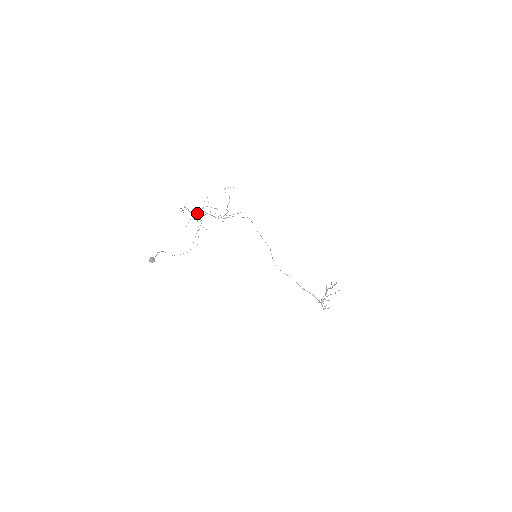
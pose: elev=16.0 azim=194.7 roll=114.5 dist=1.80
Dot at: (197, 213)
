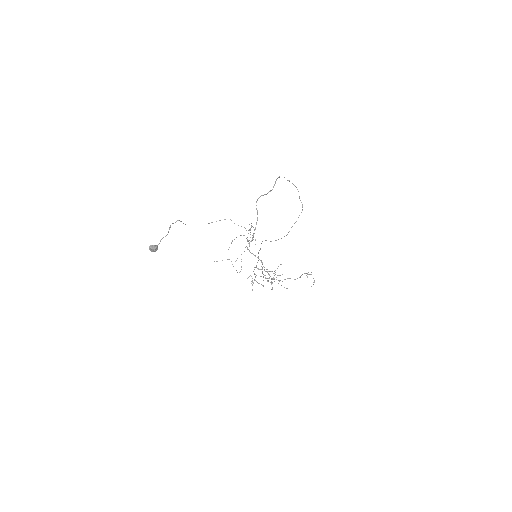
Dot at: (255, 256)
